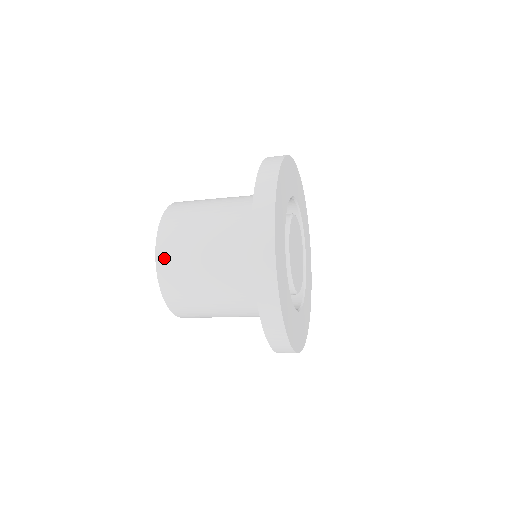
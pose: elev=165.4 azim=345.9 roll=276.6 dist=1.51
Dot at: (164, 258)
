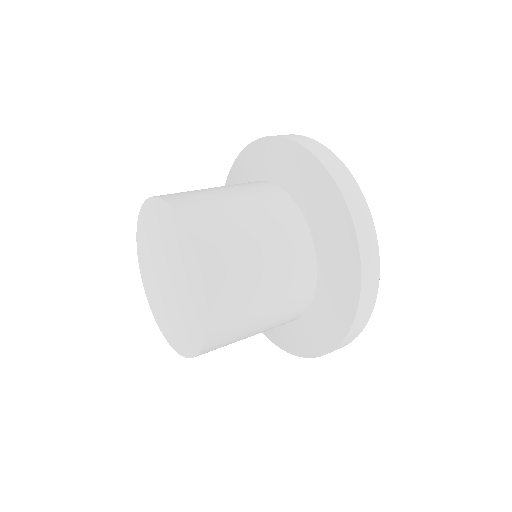
Dot at: (204, 238)
